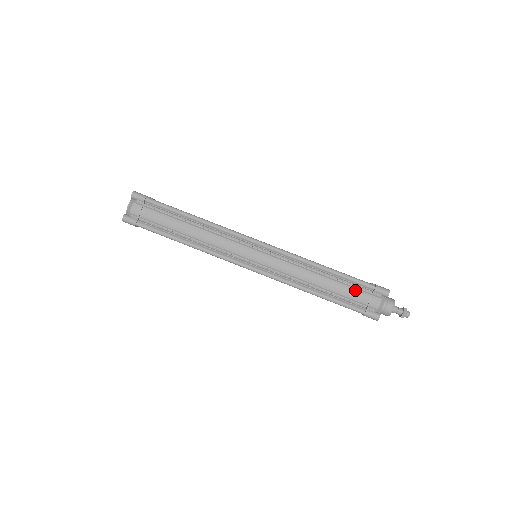
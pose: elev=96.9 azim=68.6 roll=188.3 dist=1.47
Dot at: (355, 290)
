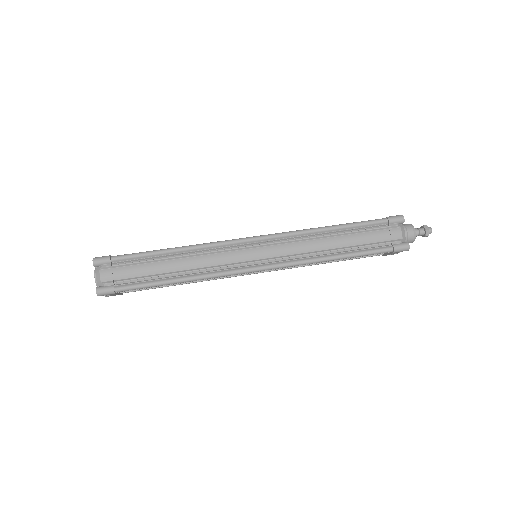
Dot at: (371, 233)
